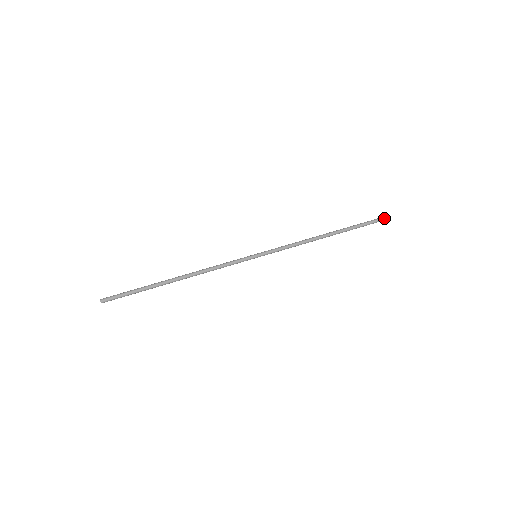
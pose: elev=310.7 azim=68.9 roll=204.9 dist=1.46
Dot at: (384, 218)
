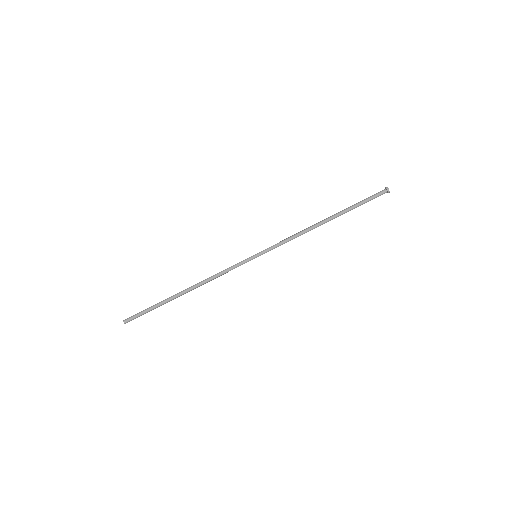
Dot at: occluded
